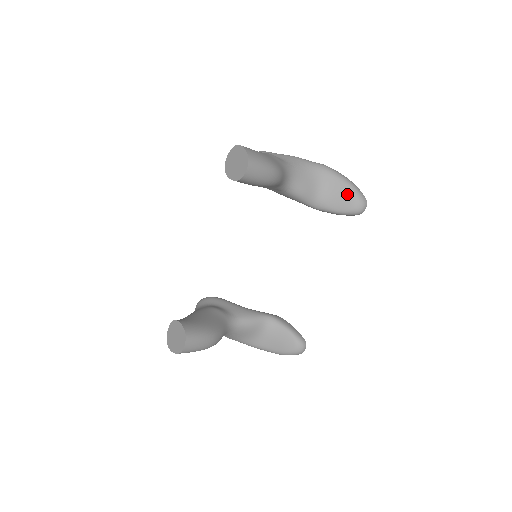
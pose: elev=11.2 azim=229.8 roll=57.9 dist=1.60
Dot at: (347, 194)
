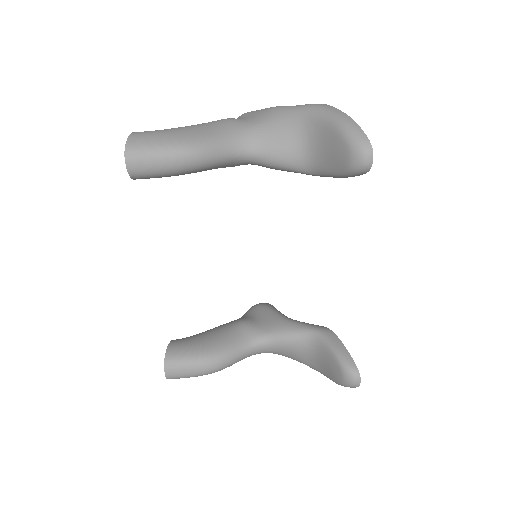
Dot at: (337, 143)
